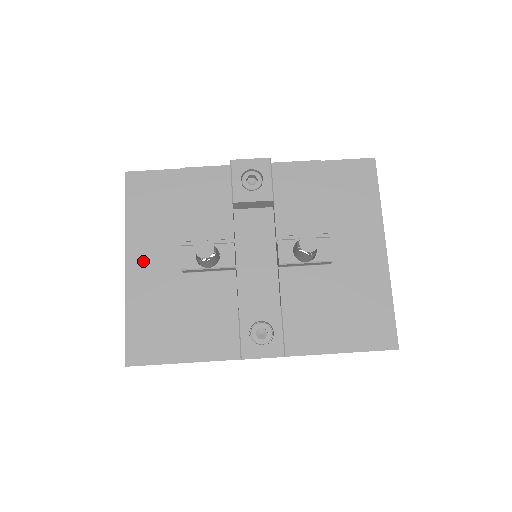
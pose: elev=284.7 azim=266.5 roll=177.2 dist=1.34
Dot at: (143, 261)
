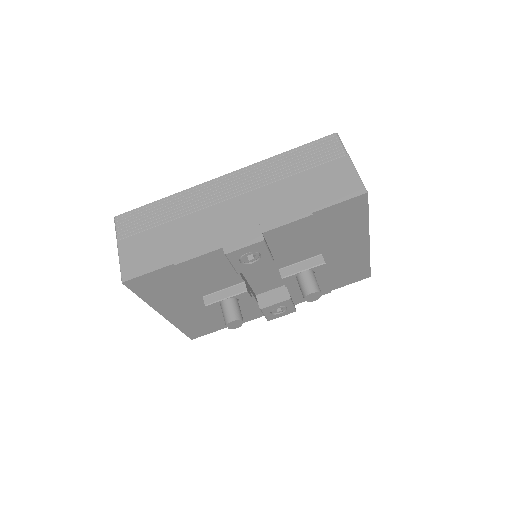
Dot at: (175, 310)
